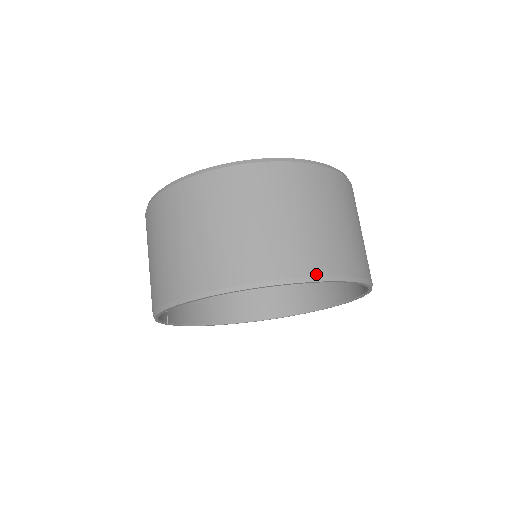
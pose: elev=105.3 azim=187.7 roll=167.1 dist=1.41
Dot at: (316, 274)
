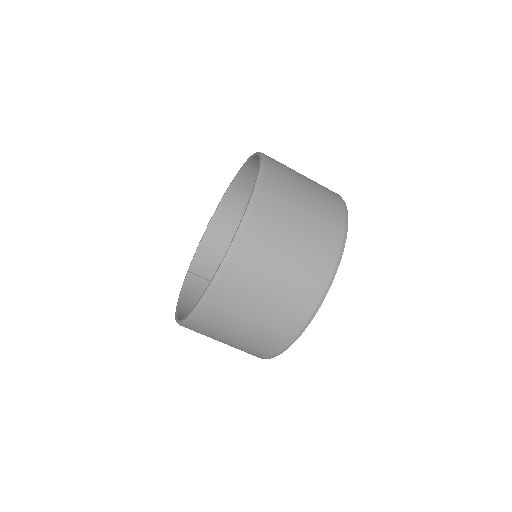
Dot at: (305, 323)
